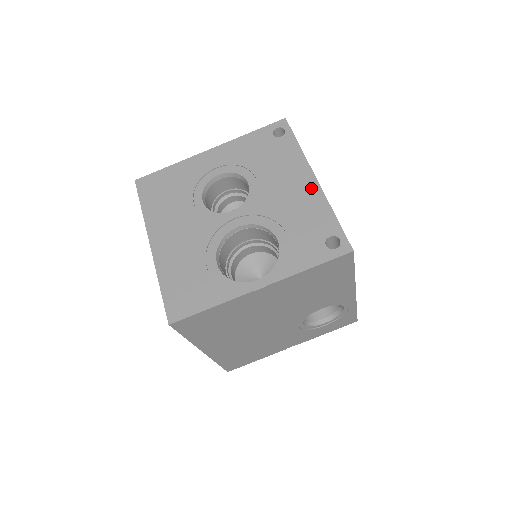
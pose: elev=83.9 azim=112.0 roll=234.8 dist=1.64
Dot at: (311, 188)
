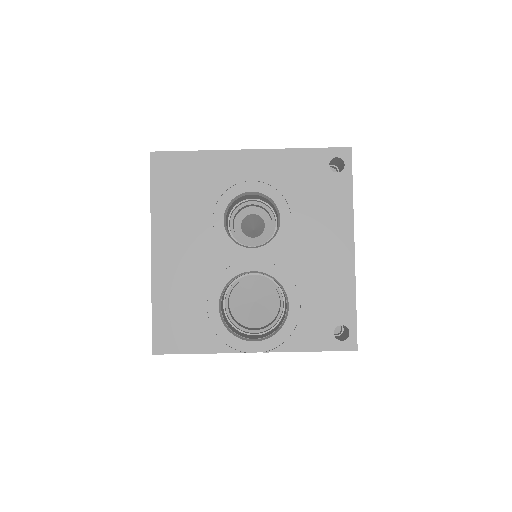
Dot at: (345, 259)
